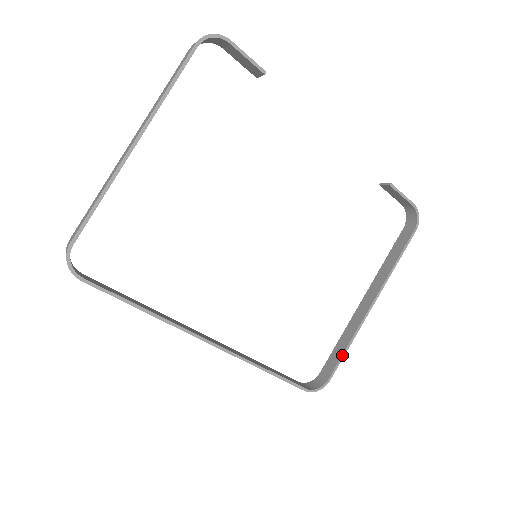
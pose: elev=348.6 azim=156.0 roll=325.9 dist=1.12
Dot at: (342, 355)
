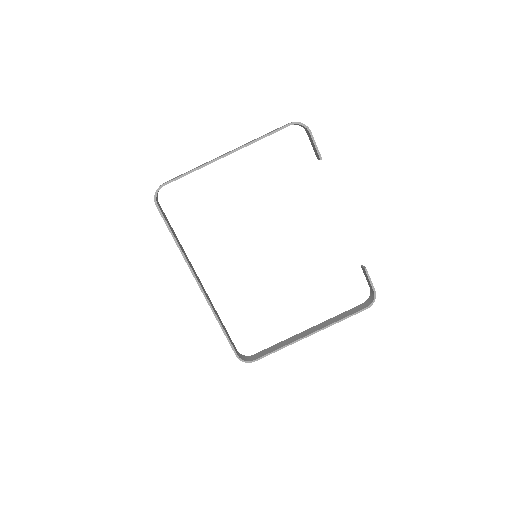
Dot at: (272, 351)
